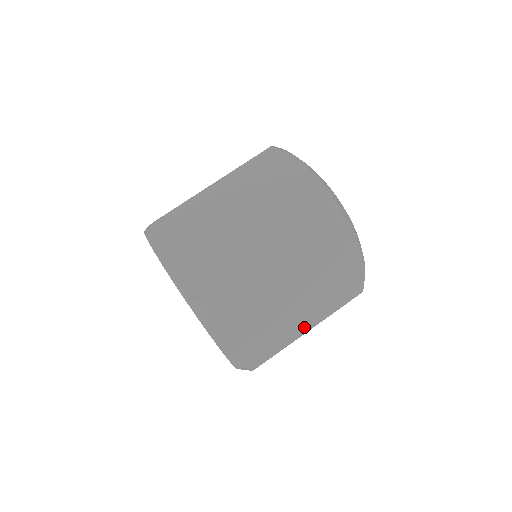
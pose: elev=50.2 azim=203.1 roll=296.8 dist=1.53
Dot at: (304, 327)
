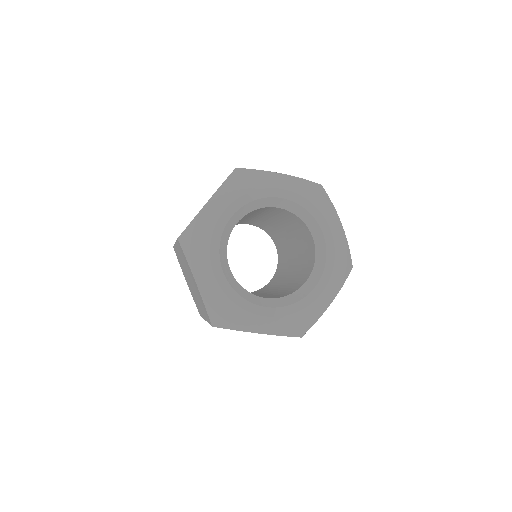
Dot at: occluded
